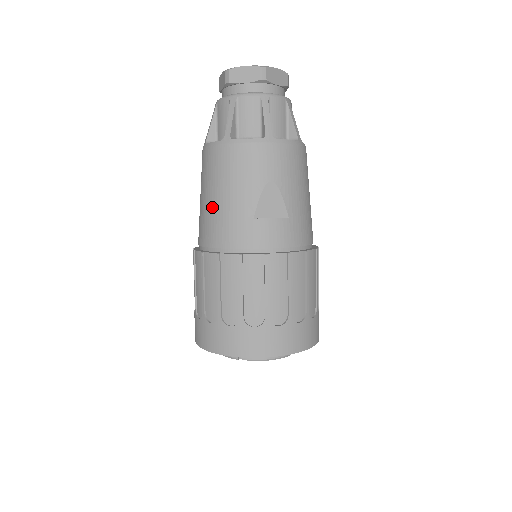
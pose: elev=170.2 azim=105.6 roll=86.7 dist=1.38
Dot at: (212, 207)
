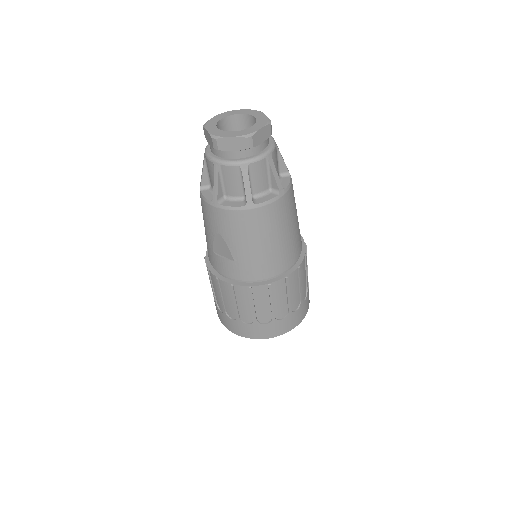
Dot at: occluded
